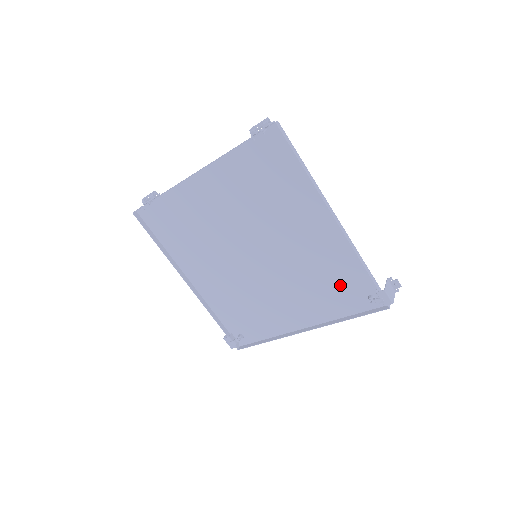
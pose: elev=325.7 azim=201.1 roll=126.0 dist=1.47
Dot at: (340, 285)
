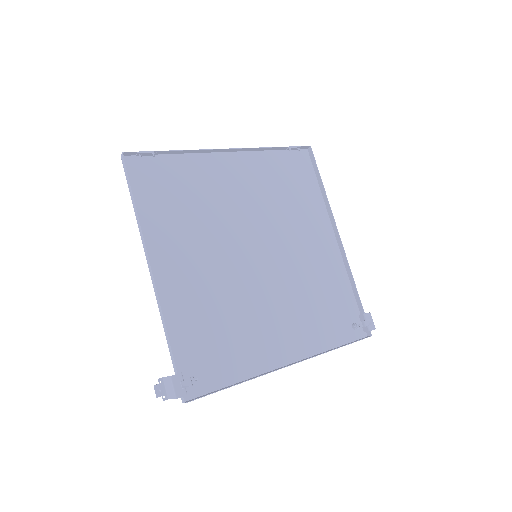
Dot at: (330, 308)
